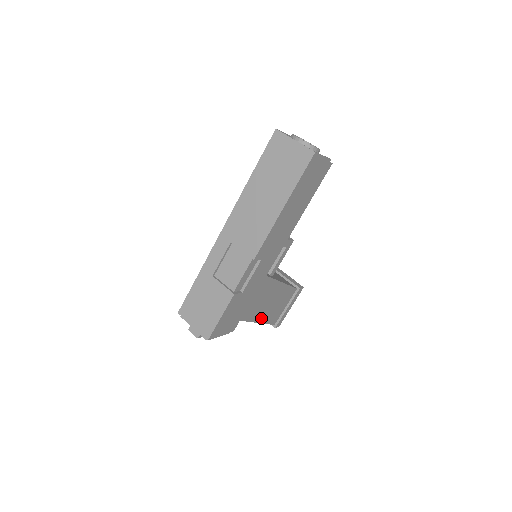
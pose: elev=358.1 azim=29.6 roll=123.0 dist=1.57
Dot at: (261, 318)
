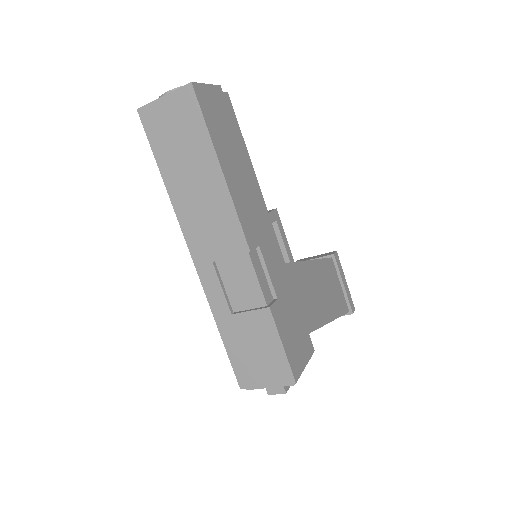
Dot at: (328, 315)
